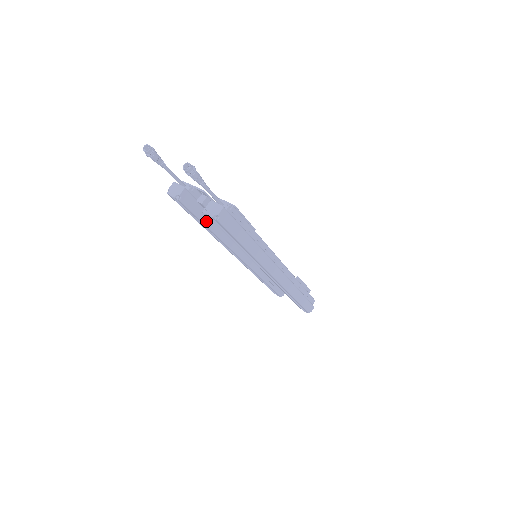
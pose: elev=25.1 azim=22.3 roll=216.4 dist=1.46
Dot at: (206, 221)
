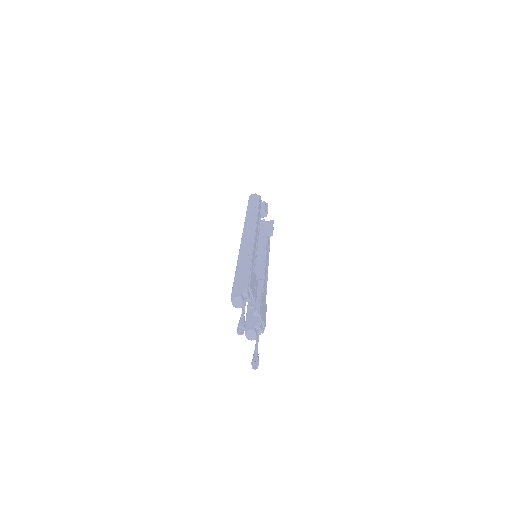
Dot at: occluded
